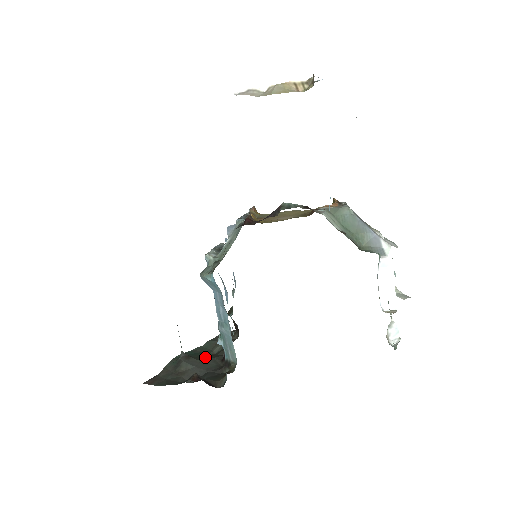
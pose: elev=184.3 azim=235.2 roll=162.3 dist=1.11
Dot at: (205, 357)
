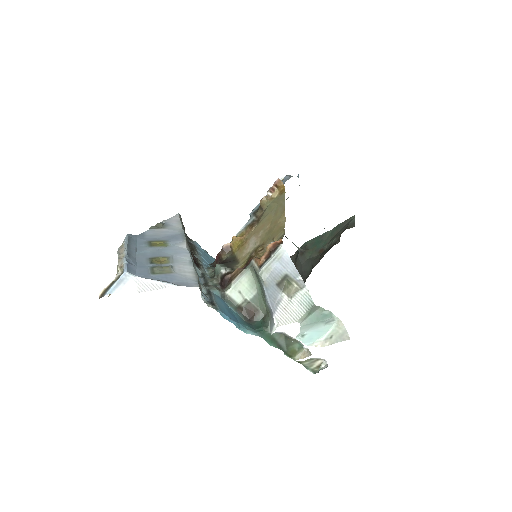
Dot at: (316, 252)
